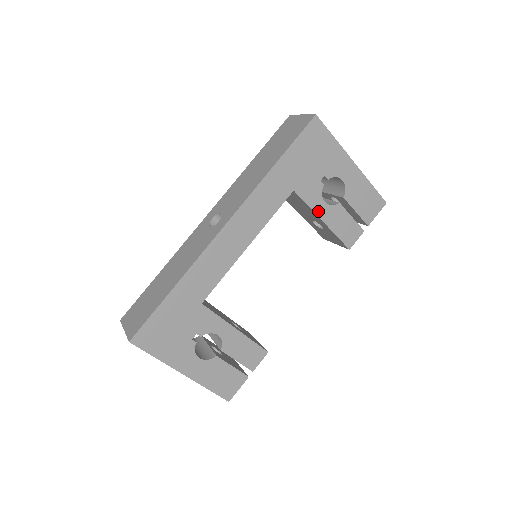
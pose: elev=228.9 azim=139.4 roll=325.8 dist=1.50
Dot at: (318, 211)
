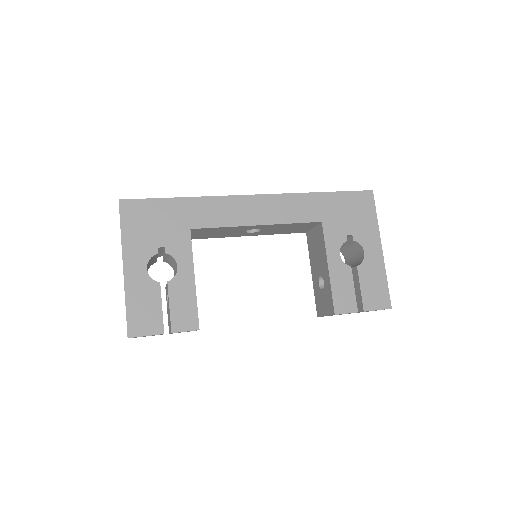
Dot at: (330, 255)
